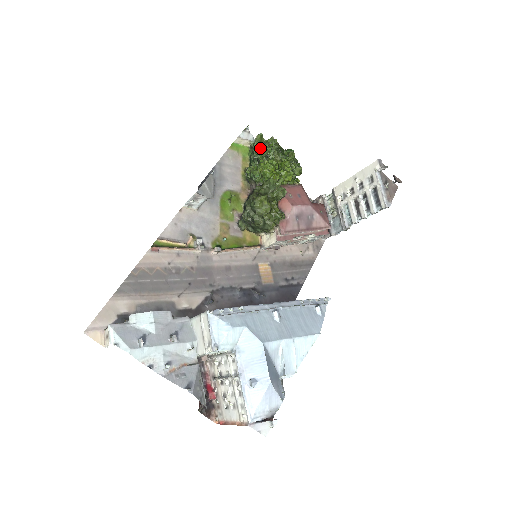
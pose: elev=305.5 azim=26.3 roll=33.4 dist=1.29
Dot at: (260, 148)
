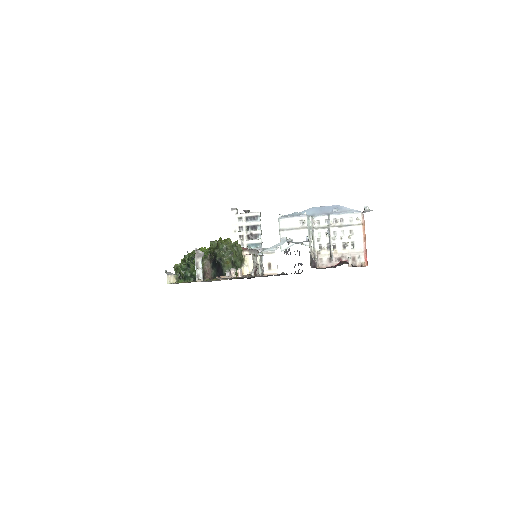
Dot at: (184, 260)
